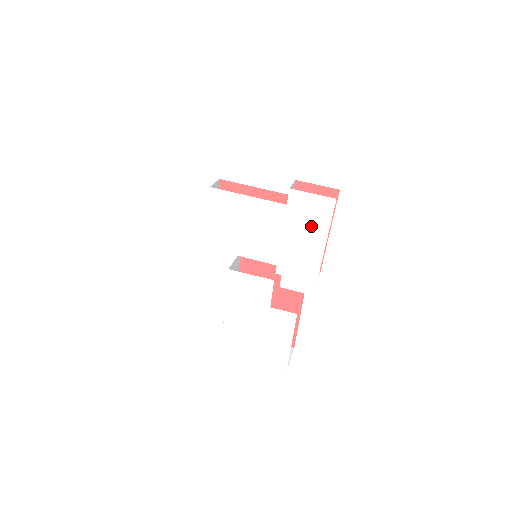
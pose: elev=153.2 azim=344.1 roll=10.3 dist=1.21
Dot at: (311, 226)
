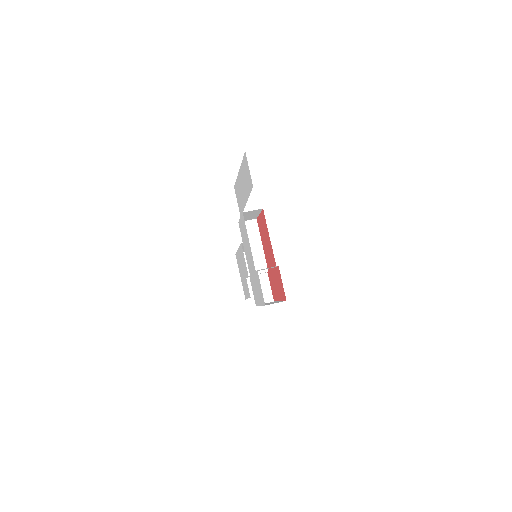
Dot at: (259, 292)
